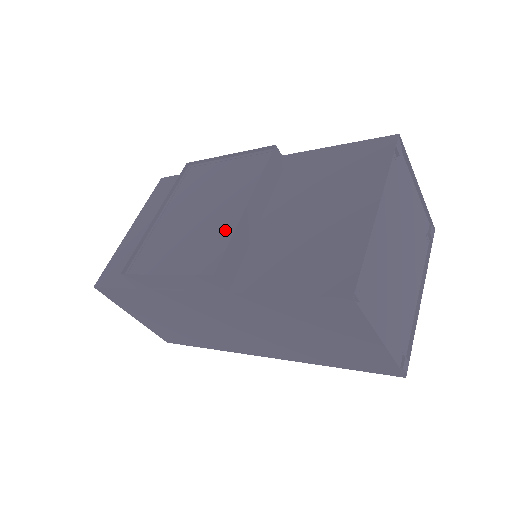
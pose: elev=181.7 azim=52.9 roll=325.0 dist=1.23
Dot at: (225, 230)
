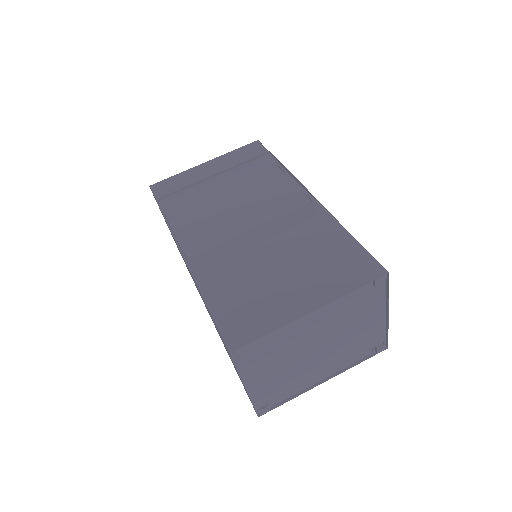
Dot at: (227, 232)
